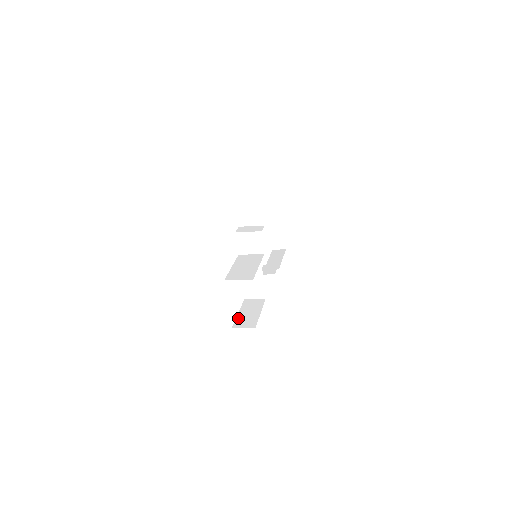
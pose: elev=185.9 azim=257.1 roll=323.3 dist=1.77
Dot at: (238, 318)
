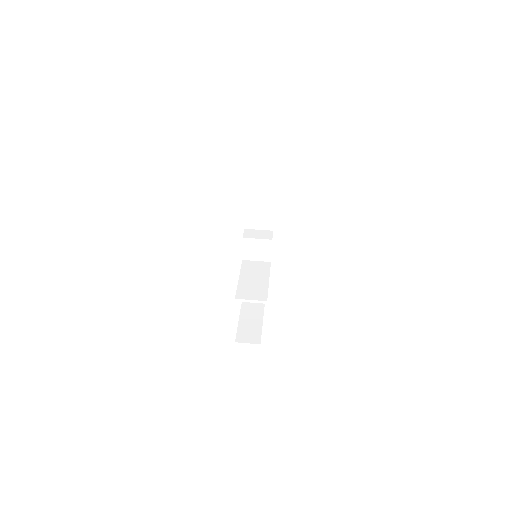
Dot at: (239, 329)
